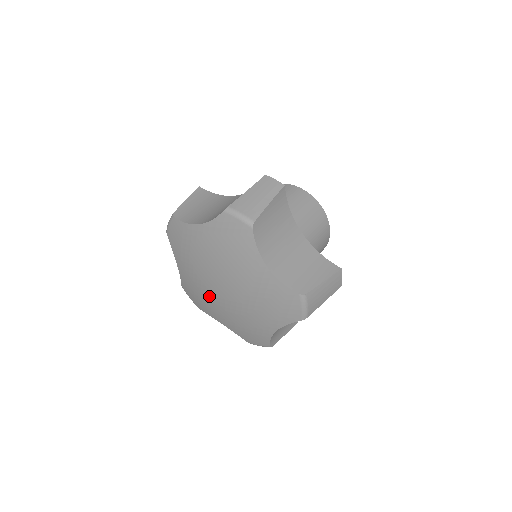
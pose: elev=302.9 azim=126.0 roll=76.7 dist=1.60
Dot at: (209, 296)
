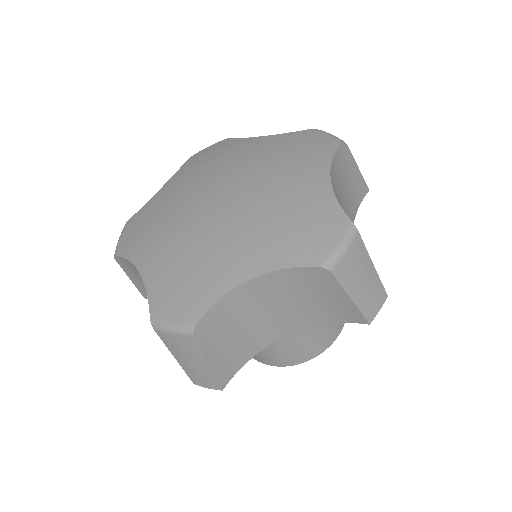
Dot at: (179, 212)
